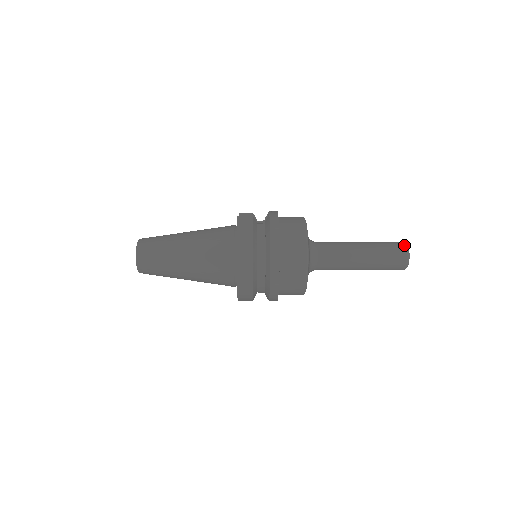
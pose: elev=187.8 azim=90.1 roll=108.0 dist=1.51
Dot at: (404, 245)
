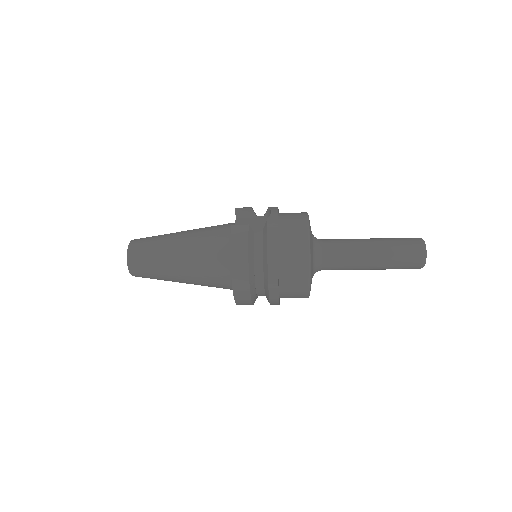
Dot at: (421, 246)
